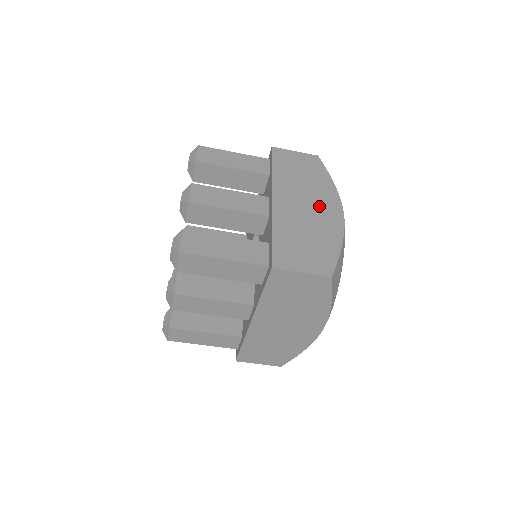
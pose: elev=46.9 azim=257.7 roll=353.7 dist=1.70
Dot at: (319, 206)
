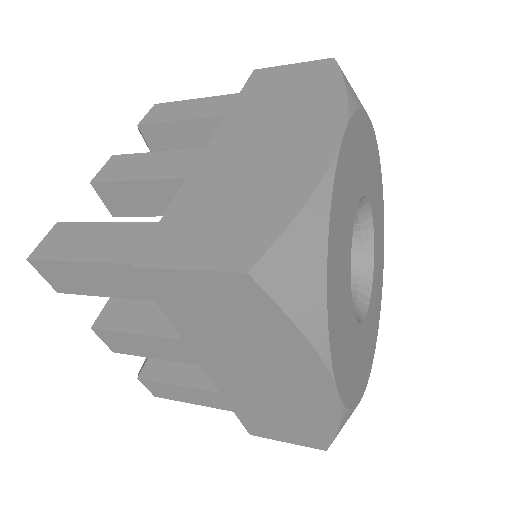
Dot at: (293, 137)
